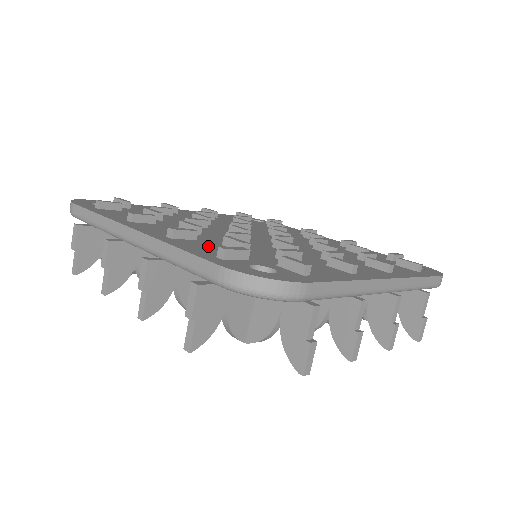
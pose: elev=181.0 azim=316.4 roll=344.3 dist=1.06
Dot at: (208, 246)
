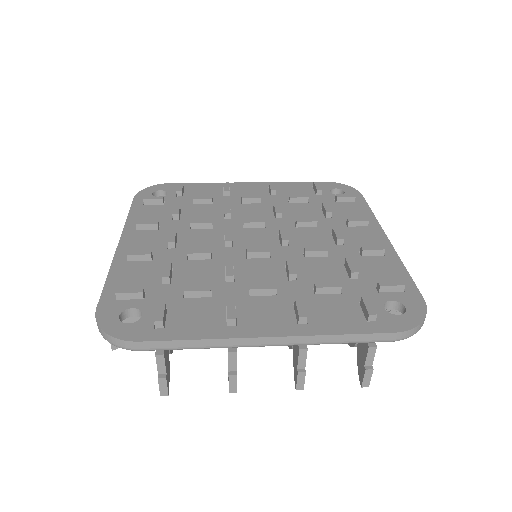
Dot at: (143, 273)
